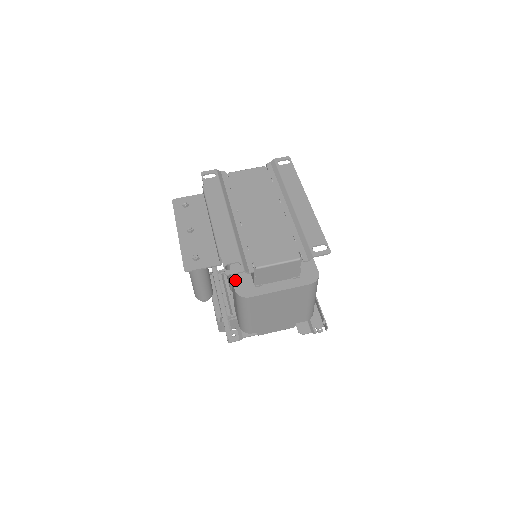
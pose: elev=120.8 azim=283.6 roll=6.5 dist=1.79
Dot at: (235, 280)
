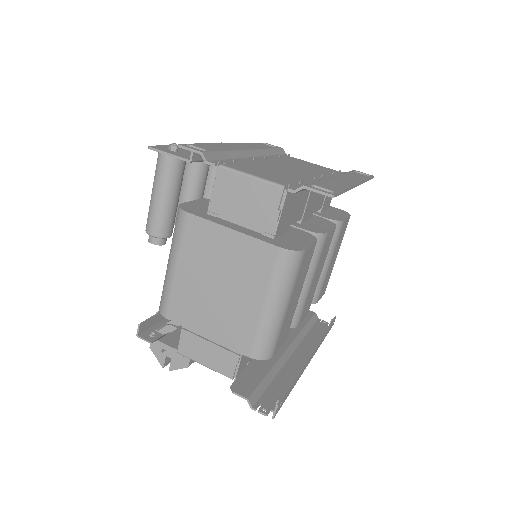
Dot at: (194, 202)
